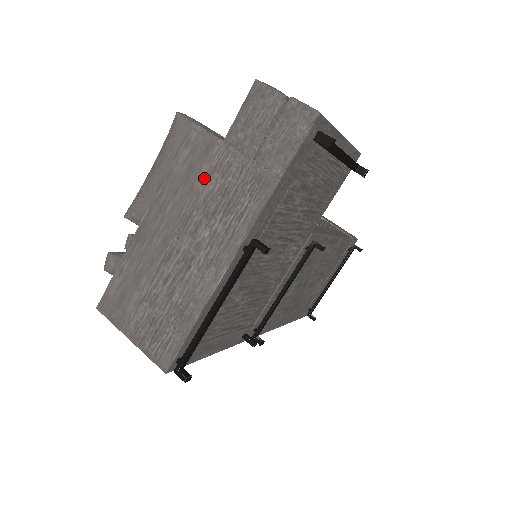
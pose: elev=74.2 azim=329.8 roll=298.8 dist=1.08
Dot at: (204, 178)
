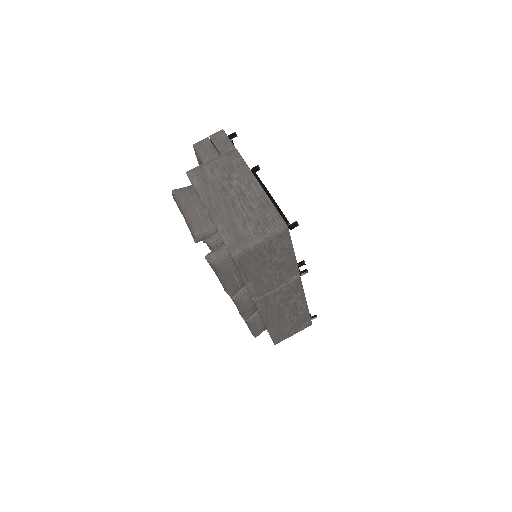
Dot at: (212, 175)
